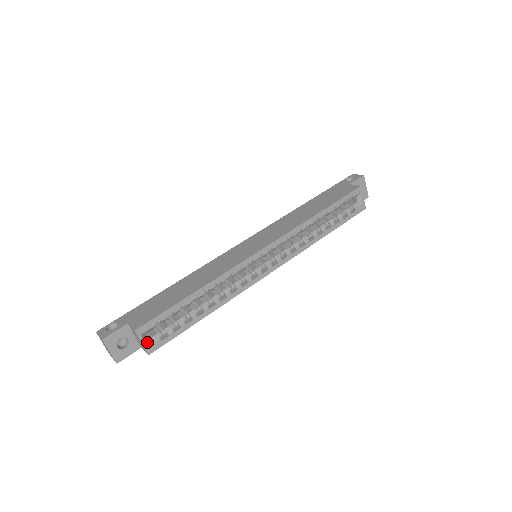
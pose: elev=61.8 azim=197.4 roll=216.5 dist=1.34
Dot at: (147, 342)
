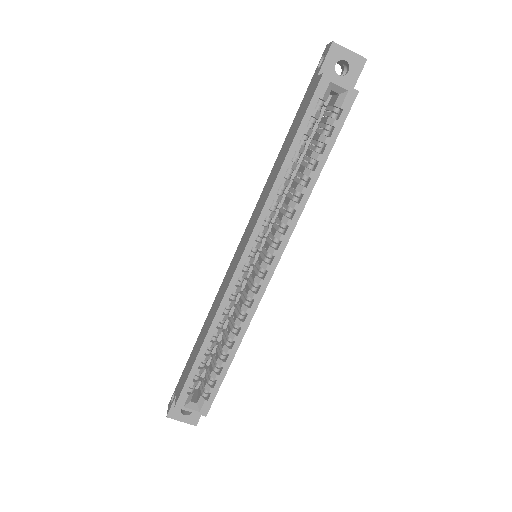
Dot at: (196, 407)
